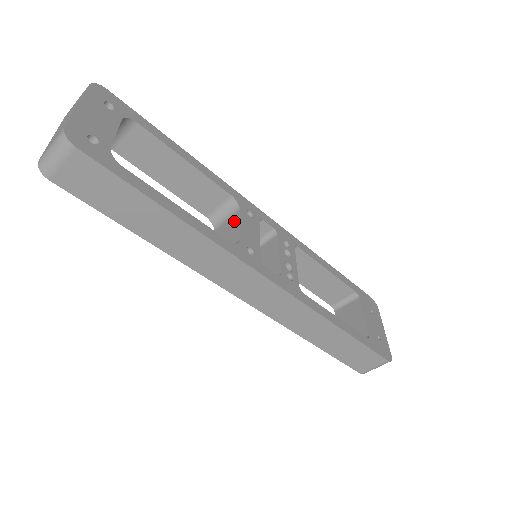
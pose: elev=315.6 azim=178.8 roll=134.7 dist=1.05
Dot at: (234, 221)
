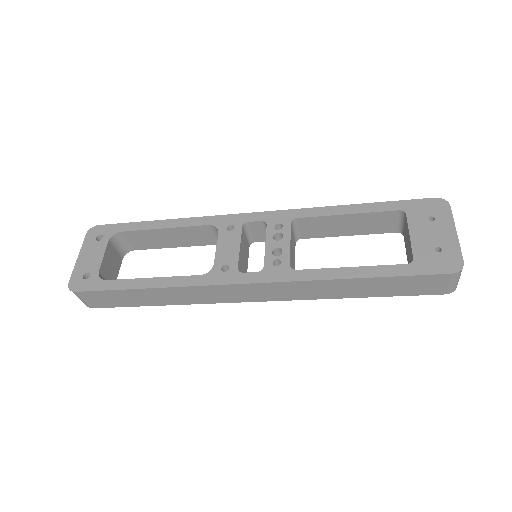
Dot at: occluded
